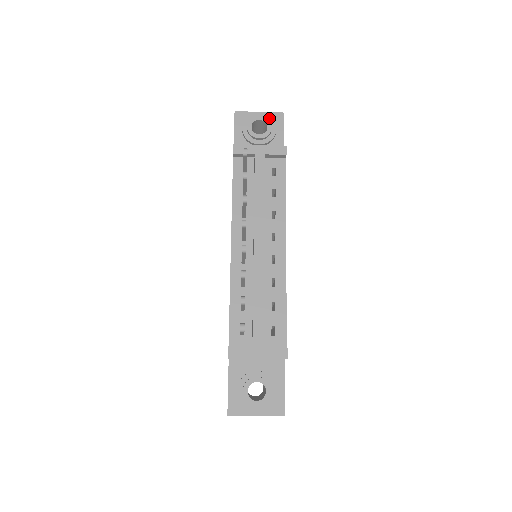
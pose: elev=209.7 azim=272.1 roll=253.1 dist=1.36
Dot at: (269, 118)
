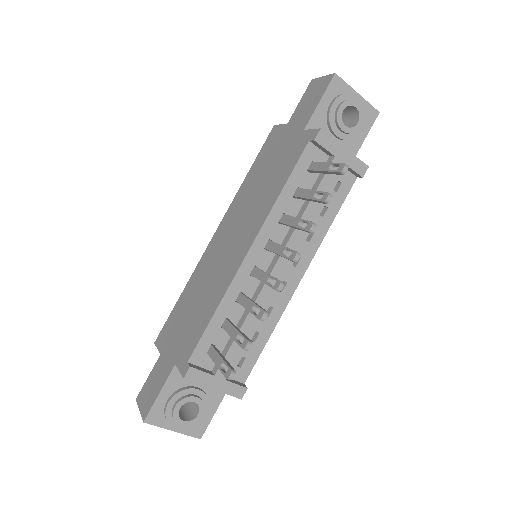
Dot at: (364, 110)
